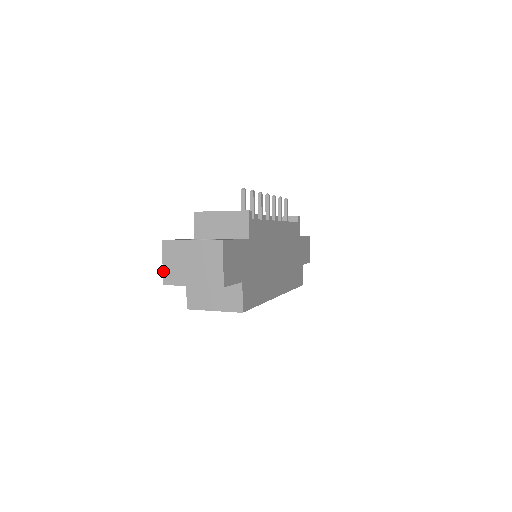
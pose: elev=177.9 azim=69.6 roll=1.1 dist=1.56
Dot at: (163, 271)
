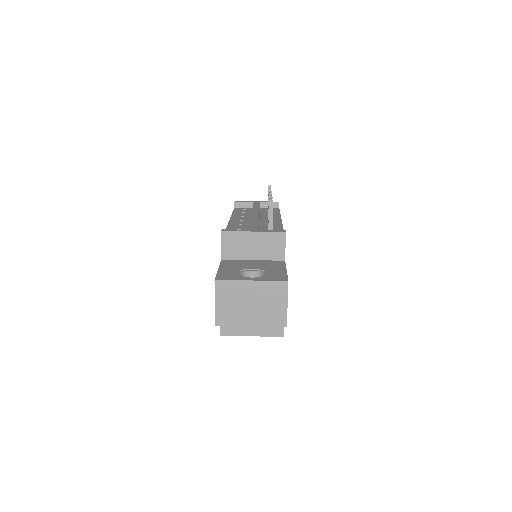
Dot at: (215, 312)
